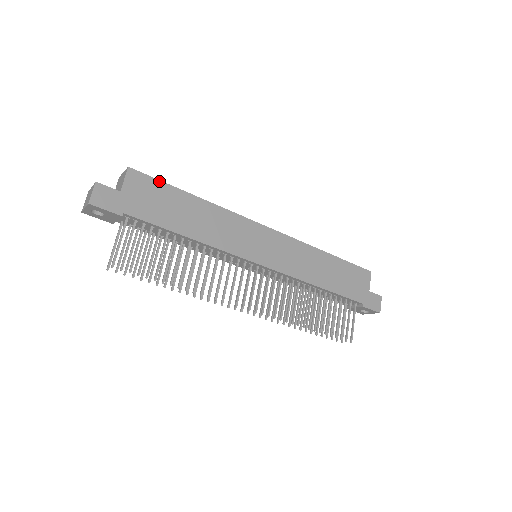
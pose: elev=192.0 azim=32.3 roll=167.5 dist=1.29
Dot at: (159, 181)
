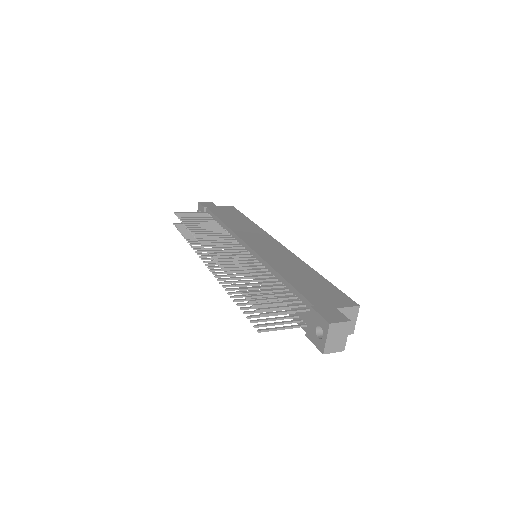
Dot at: (240, 212)
